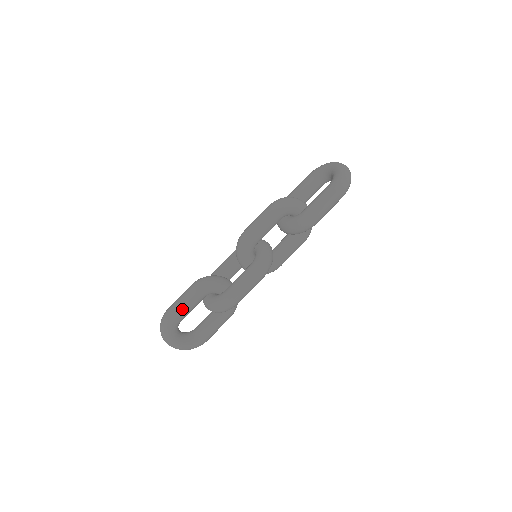
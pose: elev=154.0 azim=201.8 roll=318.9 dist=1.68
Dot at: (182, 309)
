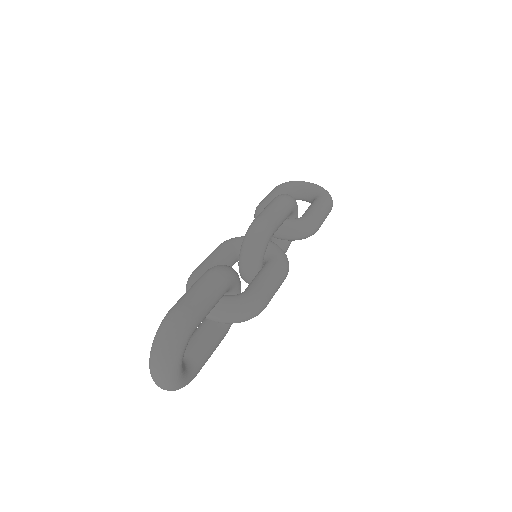
Dot at: (207, 305)
